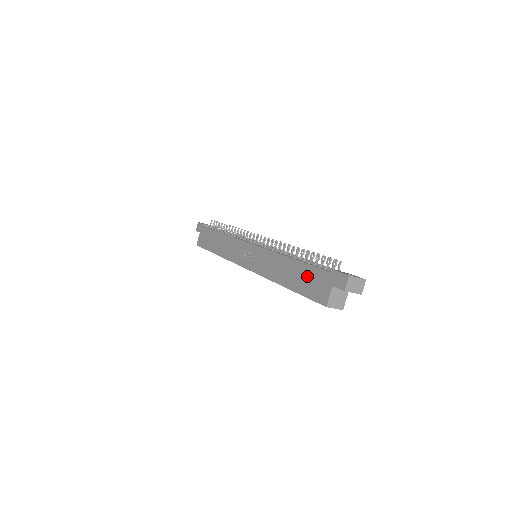
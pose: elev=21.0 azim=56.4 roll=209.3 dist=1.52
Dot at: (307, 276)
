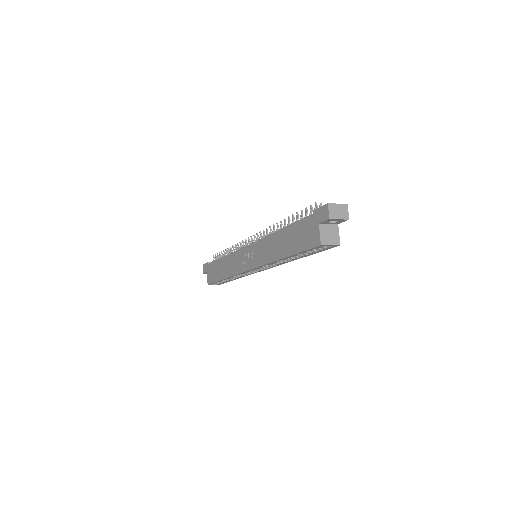
Dot at: (297, 233)
